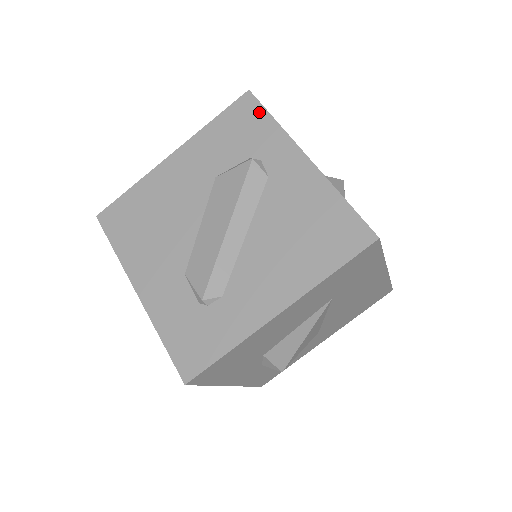
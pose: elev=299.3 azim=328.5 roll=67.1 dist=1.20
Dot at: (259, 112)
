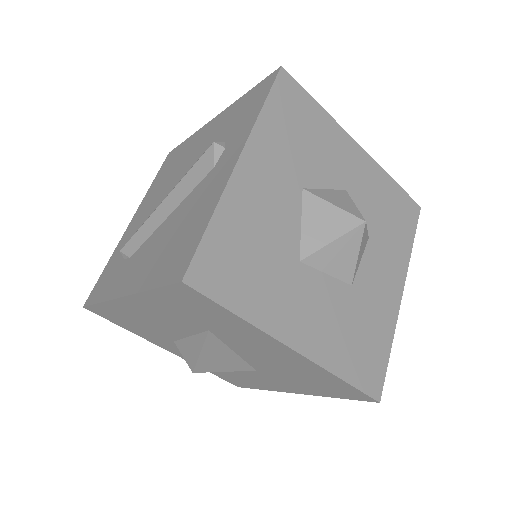
Dot at: (264, 94)
